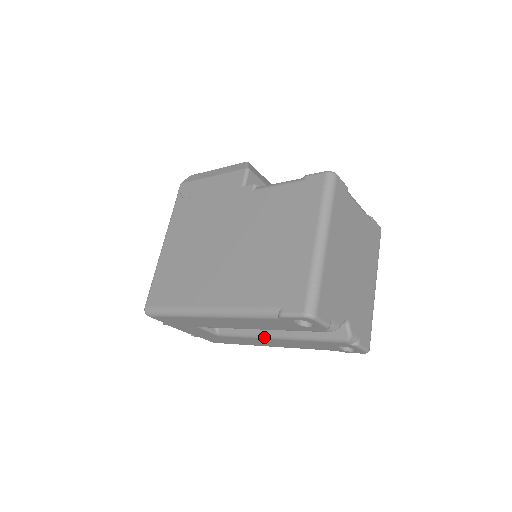
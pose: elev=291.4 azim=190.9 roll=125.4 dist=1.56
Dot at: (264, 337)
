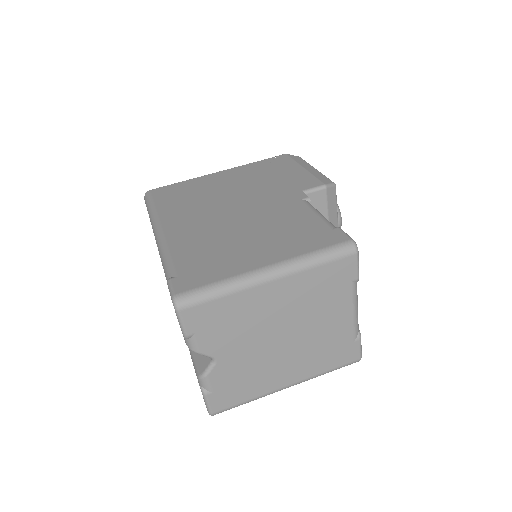
Dot at: occluded
